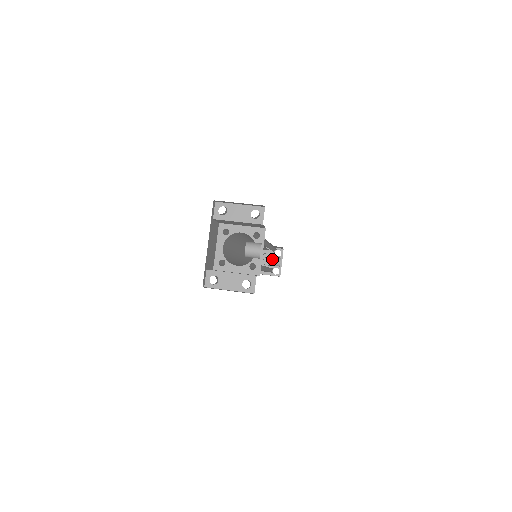
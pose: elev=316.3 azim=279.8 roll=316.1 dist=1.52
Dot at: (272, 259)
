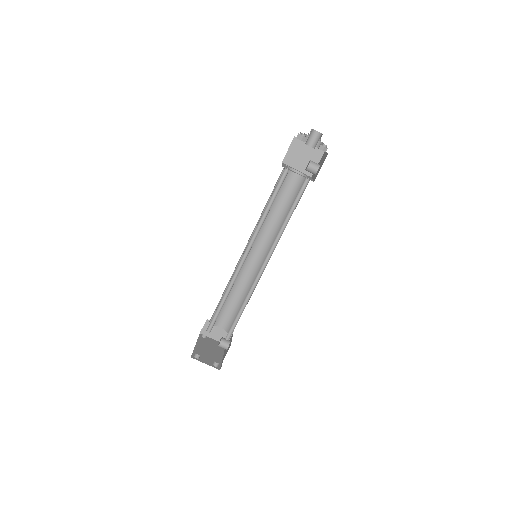
Dot at: (306, 170)
